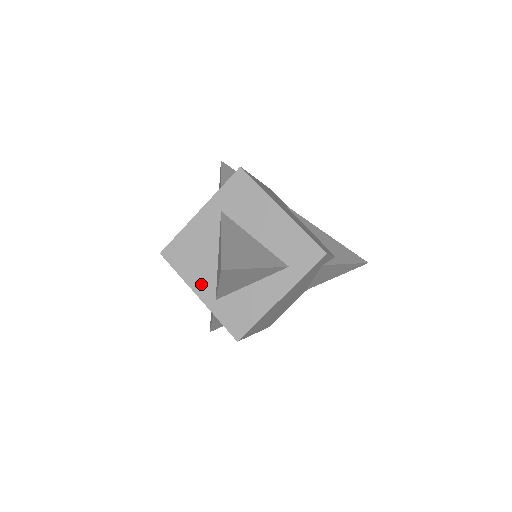
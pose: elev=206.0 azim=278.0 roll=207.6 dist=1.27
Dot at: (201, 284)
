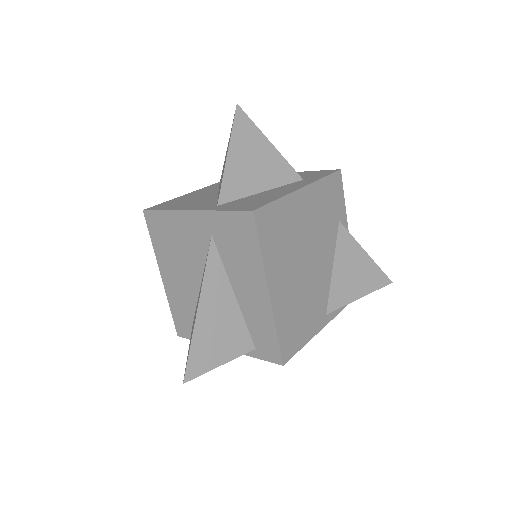
Dot at: (197, 206)
